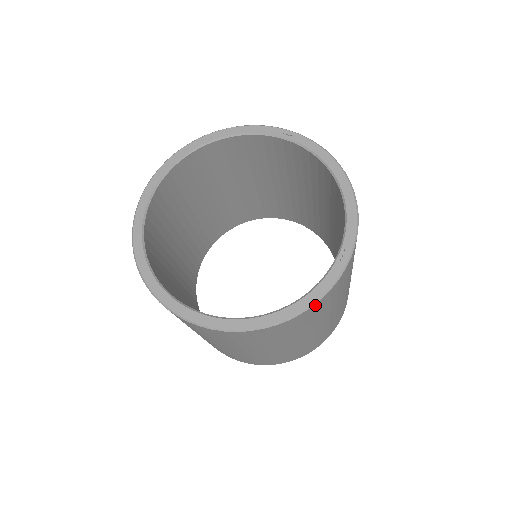
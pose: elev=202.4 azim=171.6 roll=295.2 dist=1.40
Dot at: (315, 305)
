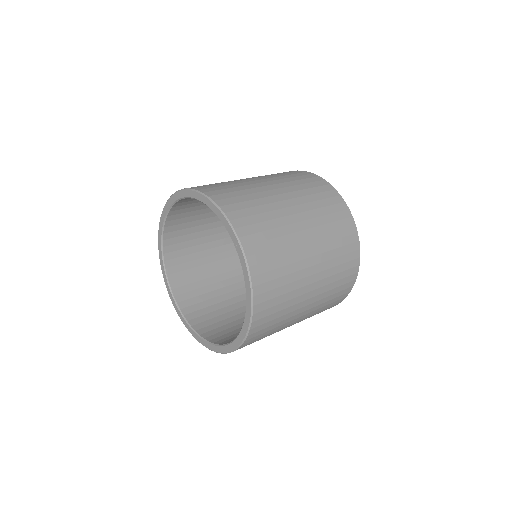
Dot at: occluded
